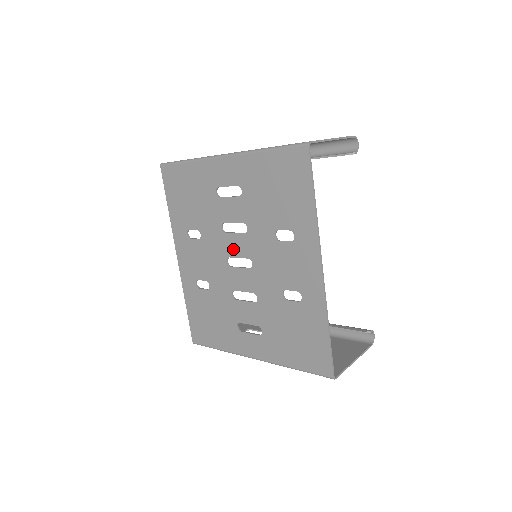
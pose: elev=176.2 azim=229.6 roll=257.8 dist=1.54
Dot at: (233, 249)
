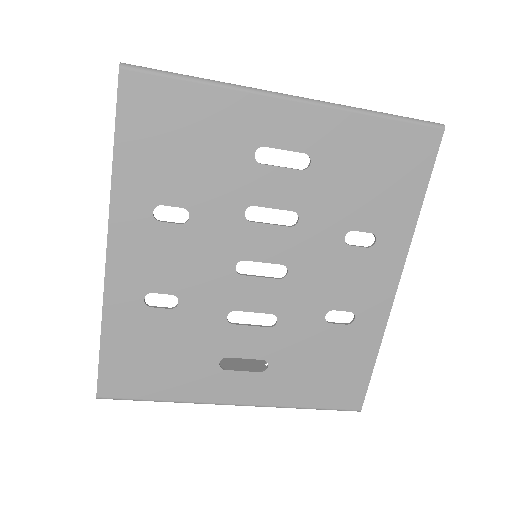
Dot at: (257, 248)
